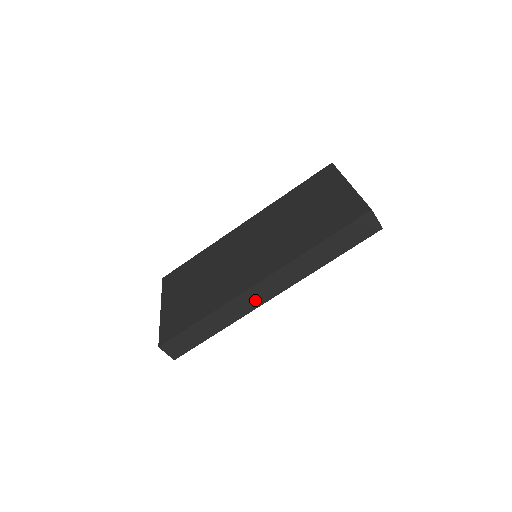
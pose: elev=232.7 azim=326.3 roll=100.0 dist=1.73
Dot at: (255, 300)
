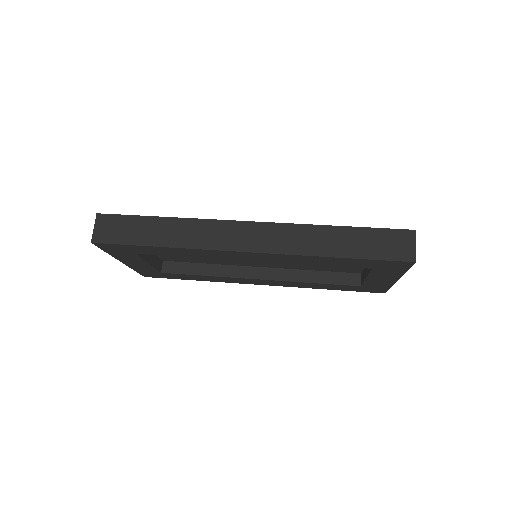
Dot at: (228, 239)
